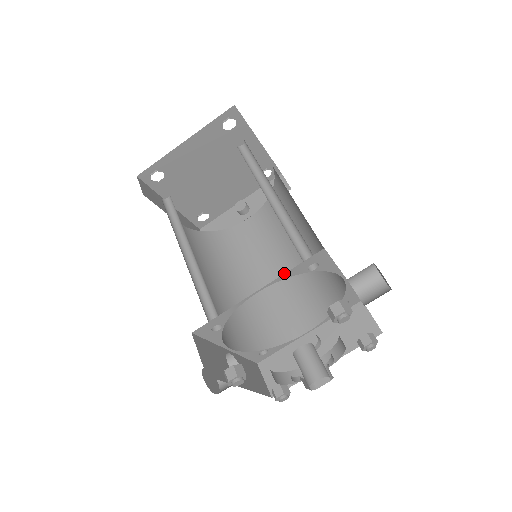
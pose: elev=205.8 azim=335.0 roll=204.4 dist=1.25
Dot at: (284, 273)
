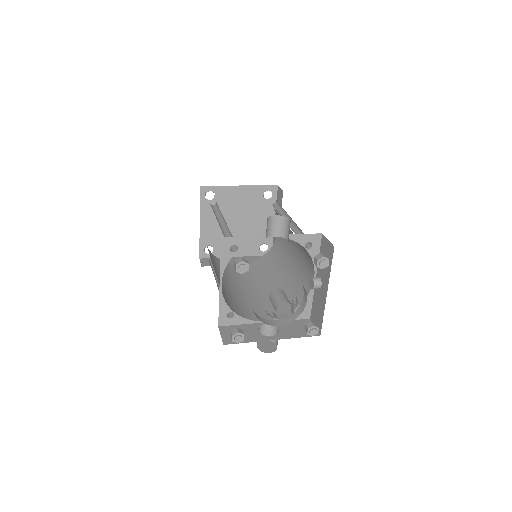
Dot at: (296, 249)
